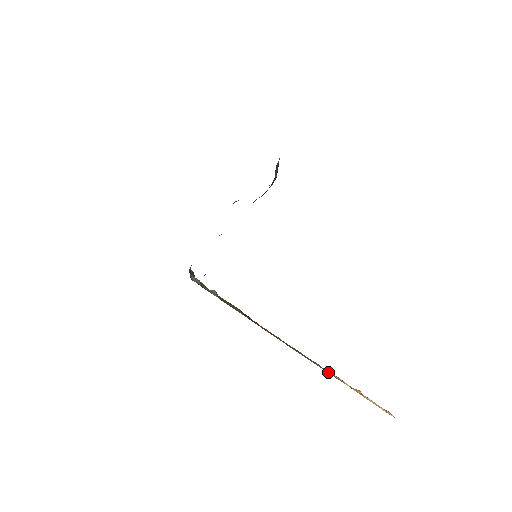
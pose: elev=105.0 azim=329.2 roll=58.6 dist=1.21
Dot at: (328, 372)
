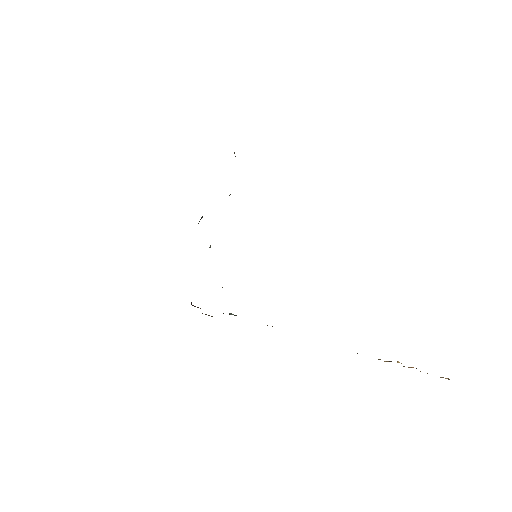
Dot at: occluded
